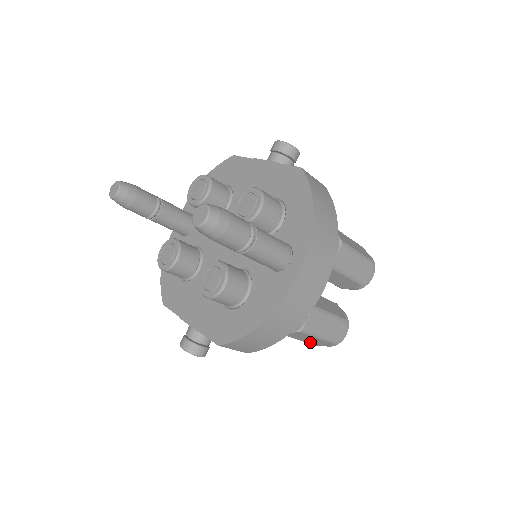
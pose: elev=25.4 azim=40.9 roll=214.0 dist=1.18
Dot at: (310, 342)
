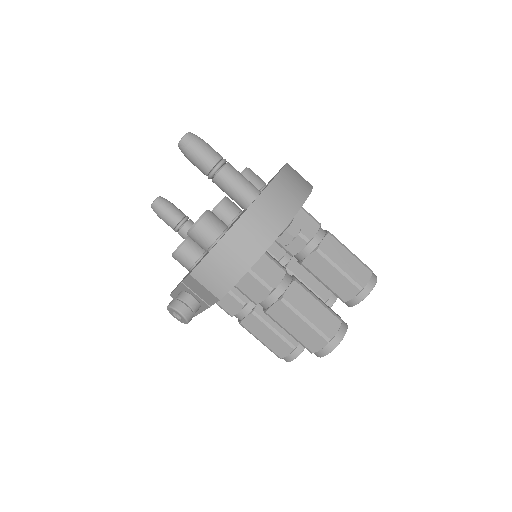
Dot at: (301, 338)
